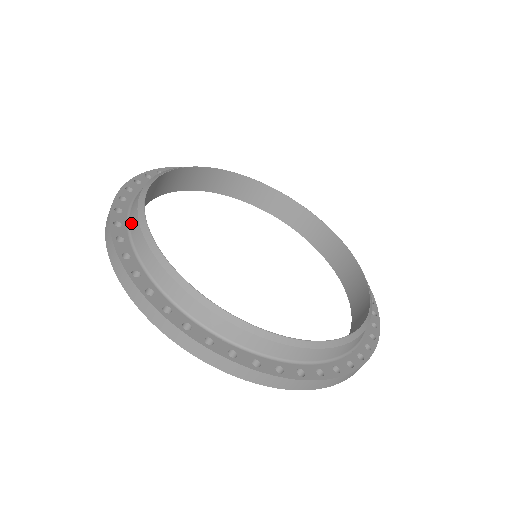
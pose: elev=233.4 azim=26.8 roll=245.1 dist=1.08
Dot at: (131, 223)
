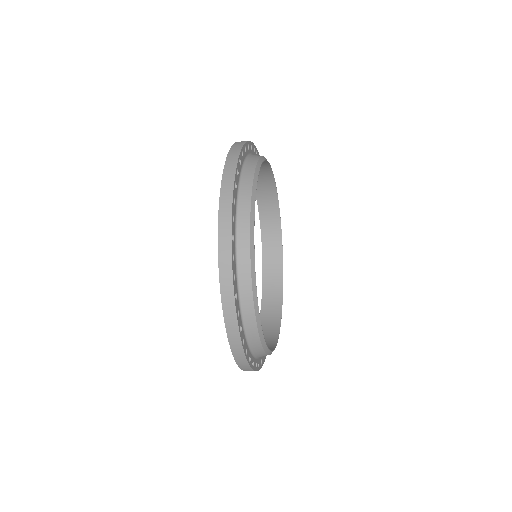
Dot at: (245, 170)
